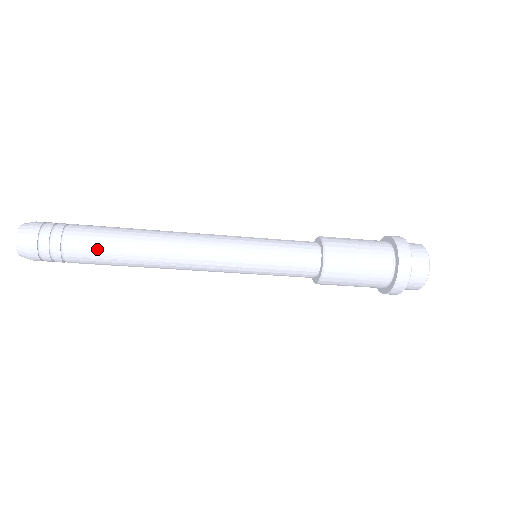
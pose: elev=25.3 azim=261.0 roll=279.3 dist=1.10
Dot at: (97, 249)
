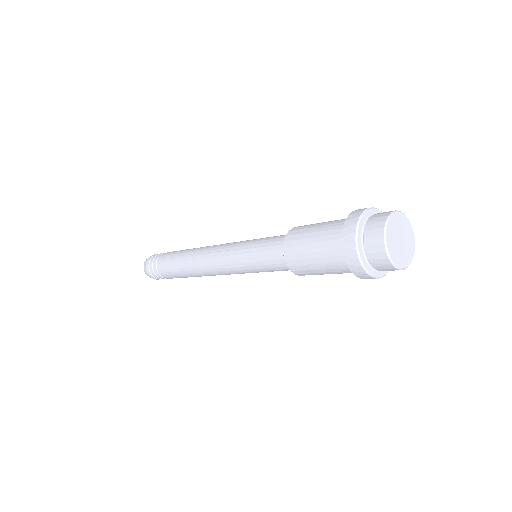
Dot at: (176, 277)
